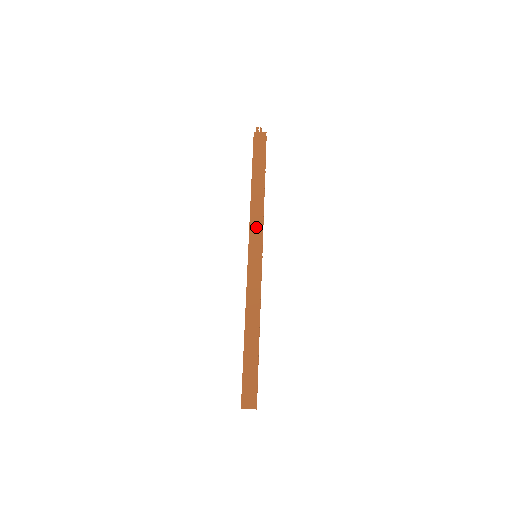
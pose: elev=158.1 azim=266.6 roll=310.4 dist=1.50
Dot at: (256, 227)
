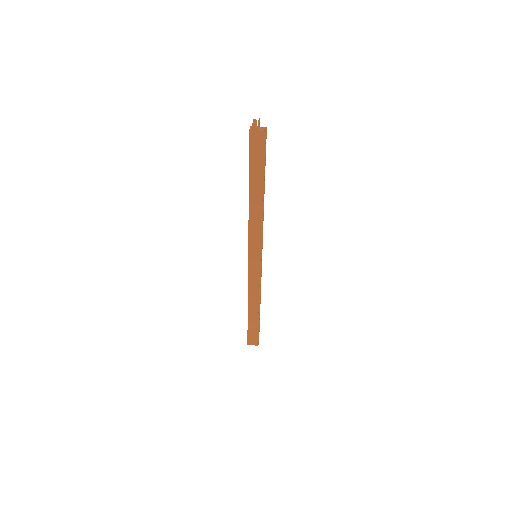
Dot at: (255, 236)
